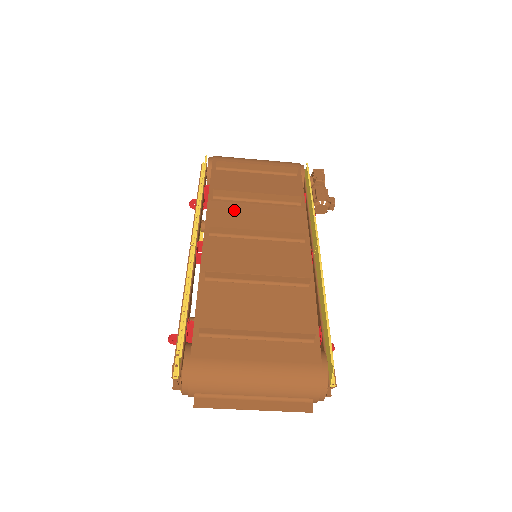
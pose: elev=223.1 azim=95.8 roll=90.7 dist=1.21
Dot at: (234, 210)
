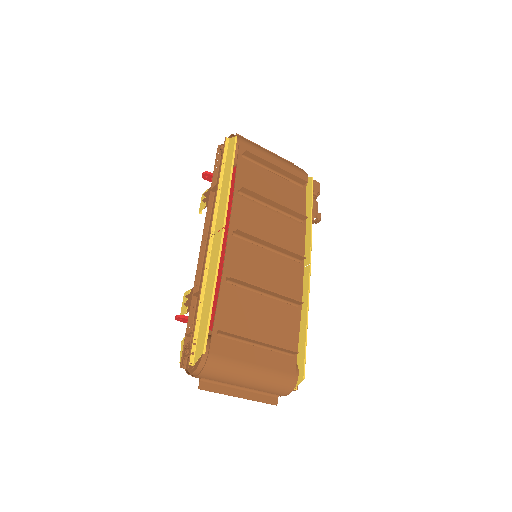
Dot at: (254, 212)
